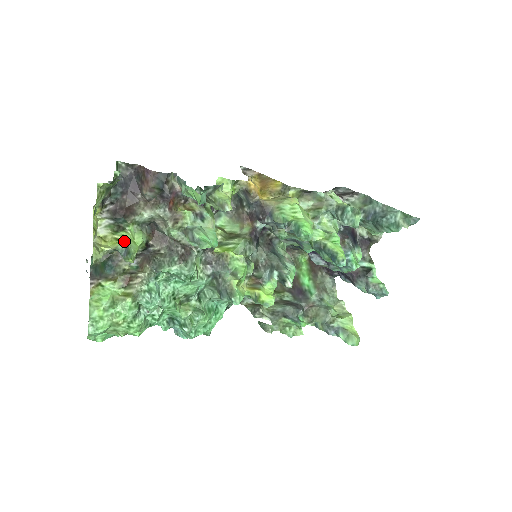
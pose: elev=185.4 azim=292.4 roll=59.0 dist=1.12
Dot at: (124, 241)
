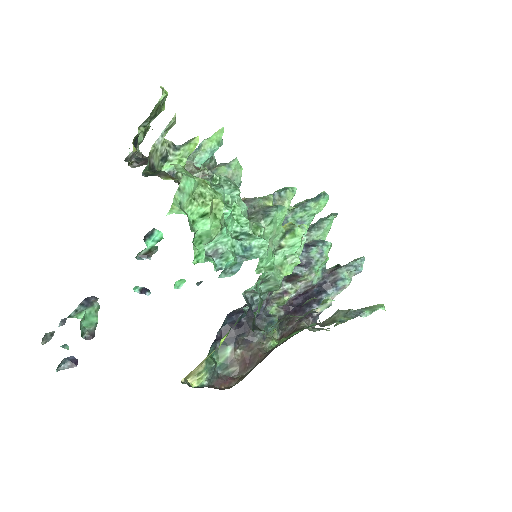
Dot at: occluded
